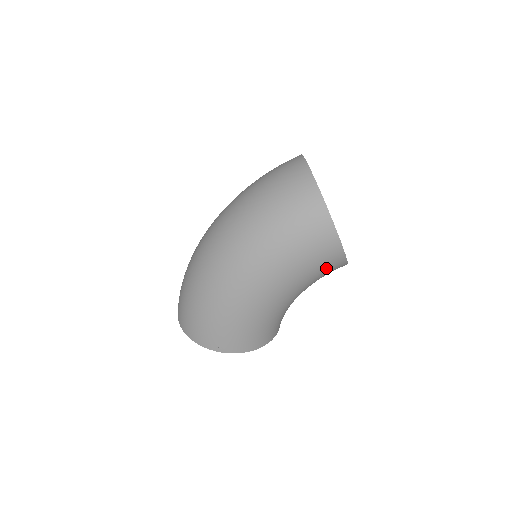
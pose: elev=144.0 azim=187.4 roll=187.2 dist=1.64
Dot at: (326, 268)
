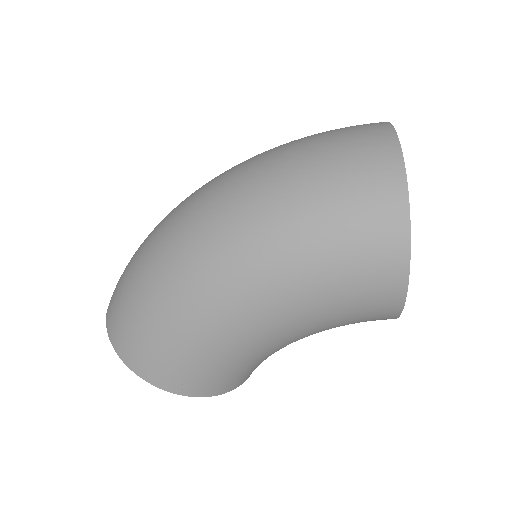
Dot at: (363, 313)
